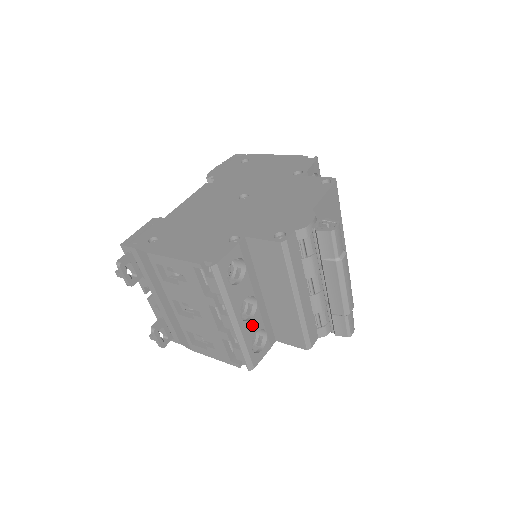
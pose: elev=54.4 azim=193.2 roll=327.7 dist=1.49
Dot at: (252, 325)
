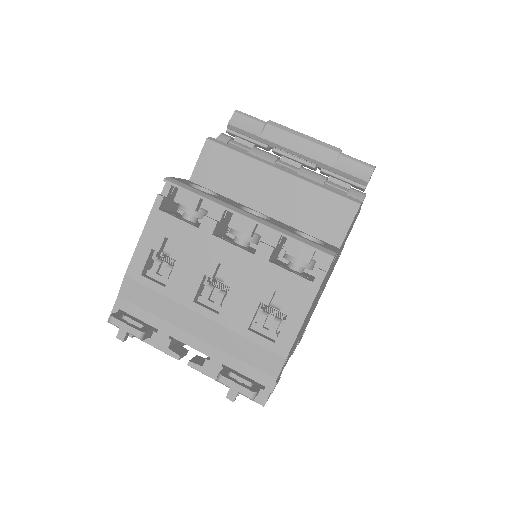
Dot at: occluded
